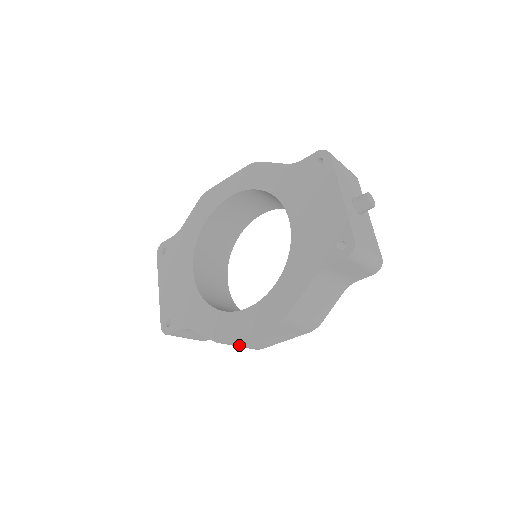
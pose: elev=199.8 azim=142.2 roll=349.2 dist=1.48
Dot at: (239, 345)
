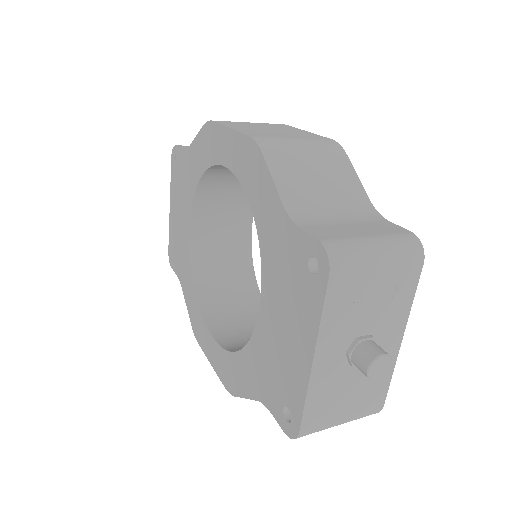
Dot at: occluded
